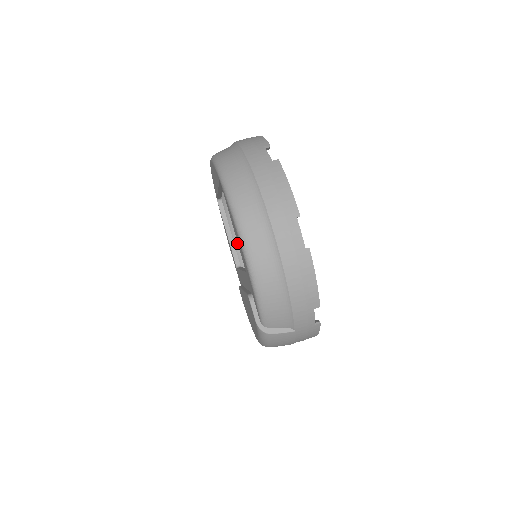
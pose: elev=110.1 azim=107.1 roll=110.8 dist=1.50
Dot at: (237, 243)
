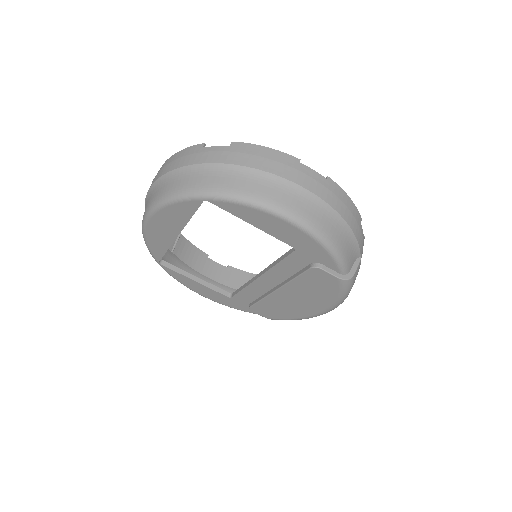
Dot at: occluded
